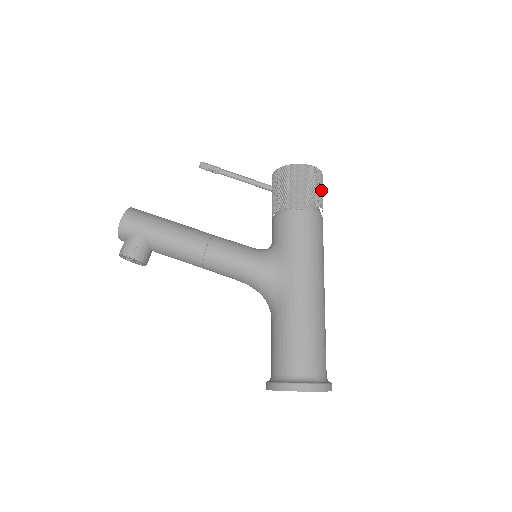
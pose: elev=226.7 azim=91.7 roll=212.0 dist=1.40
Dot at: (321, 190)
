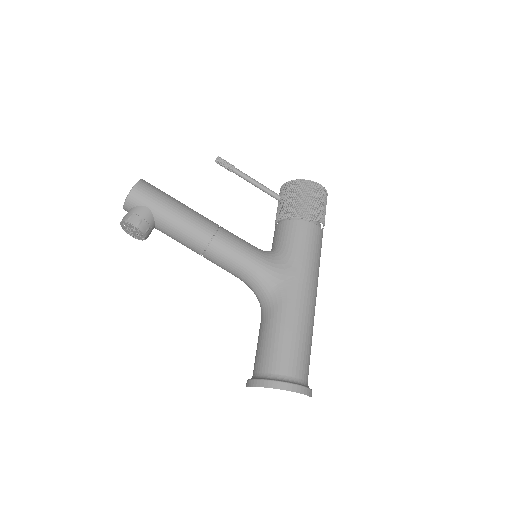
Dot at: (325, 210)
